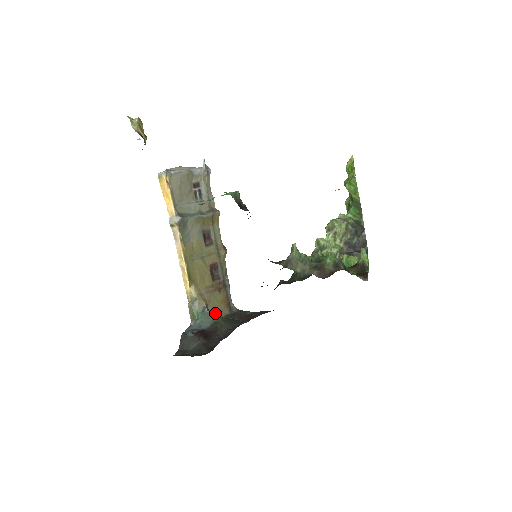
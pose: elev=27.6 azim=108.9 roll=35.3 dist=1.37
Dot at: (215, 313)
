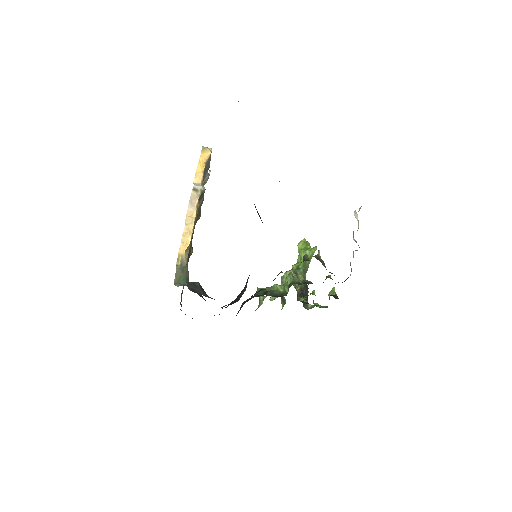
Dot at: (181, 295)
